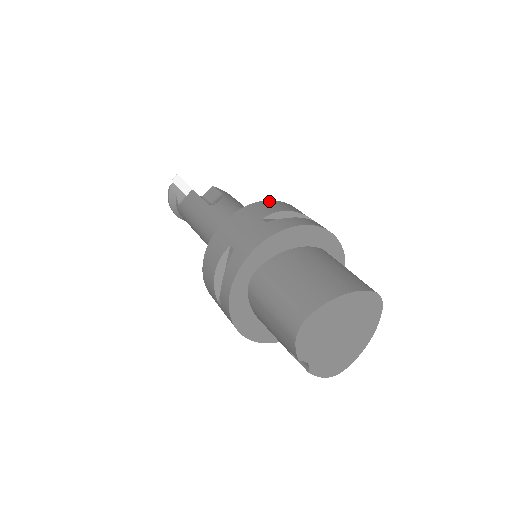
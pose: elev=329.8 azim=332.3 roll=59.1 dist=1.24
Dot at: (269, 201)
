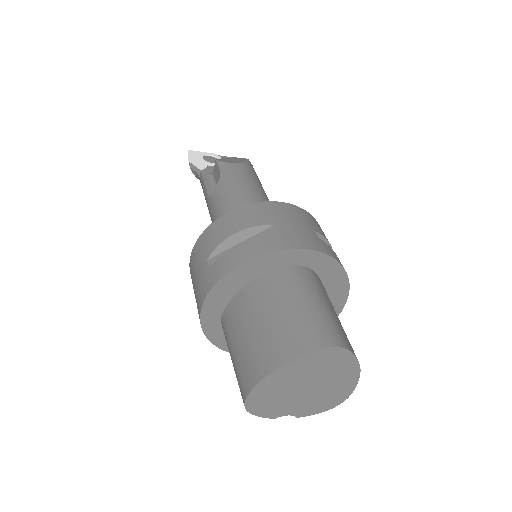
Dot at: (221, 218)
